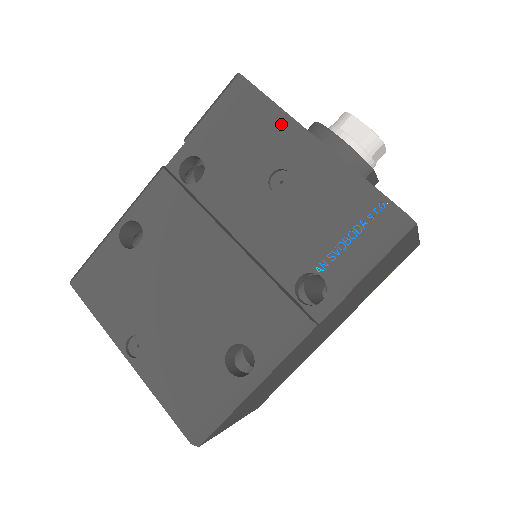
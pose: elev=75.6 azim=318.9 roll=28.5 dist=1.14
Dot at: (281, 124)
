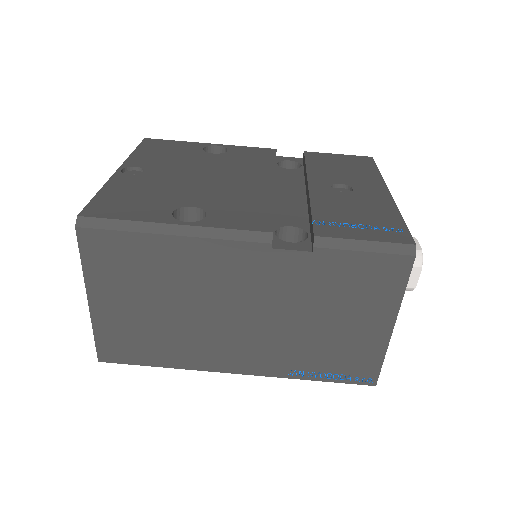
Dot at: (373, 177)
